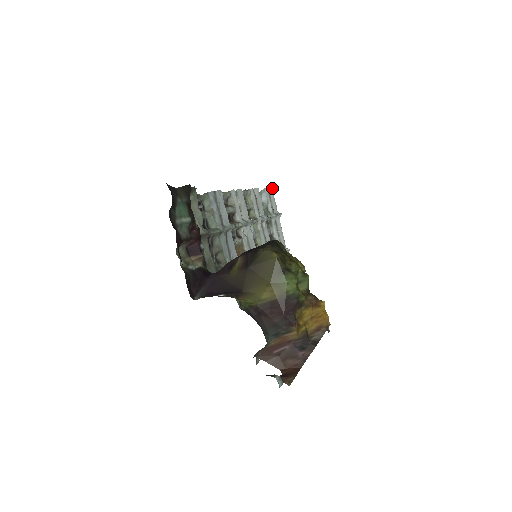
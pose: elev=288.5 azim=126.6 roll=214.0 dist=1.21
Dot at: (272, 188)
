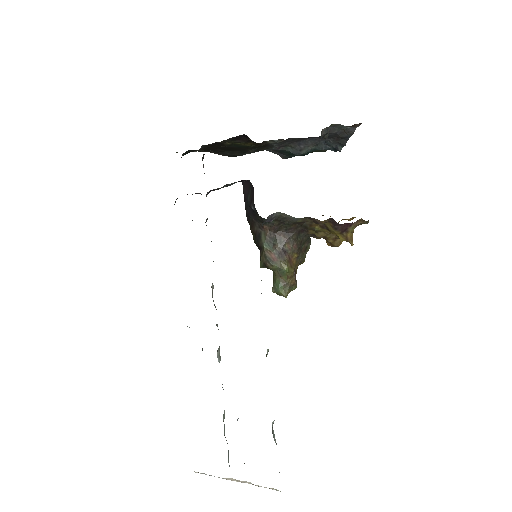
Dot at: occluded
